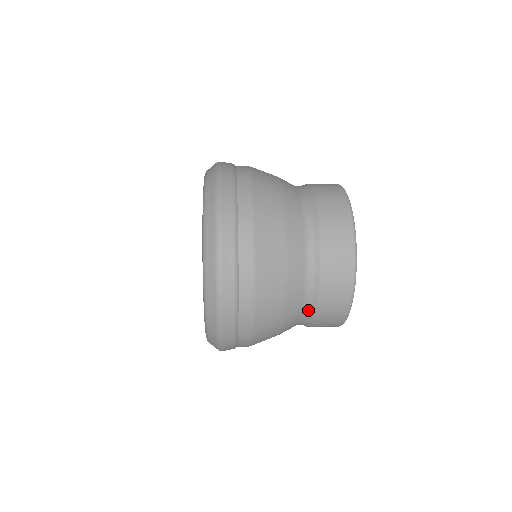
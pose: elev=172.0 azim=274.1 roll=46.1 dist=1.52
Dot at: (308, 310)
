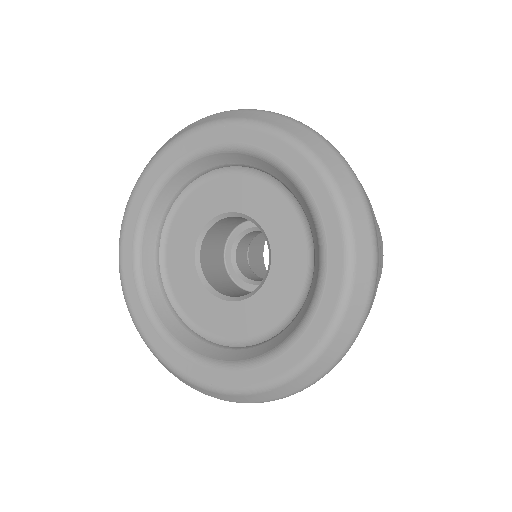
Dot at: occluded
